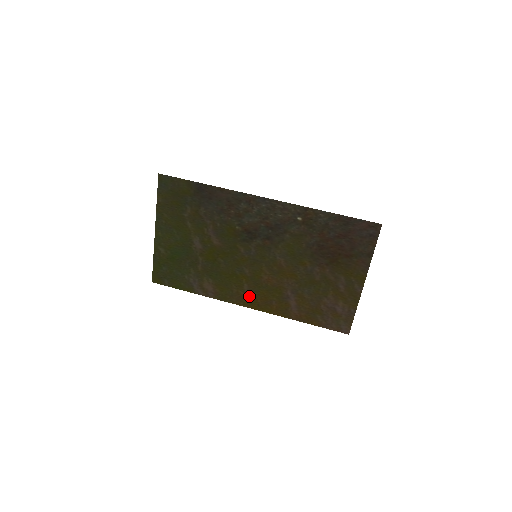
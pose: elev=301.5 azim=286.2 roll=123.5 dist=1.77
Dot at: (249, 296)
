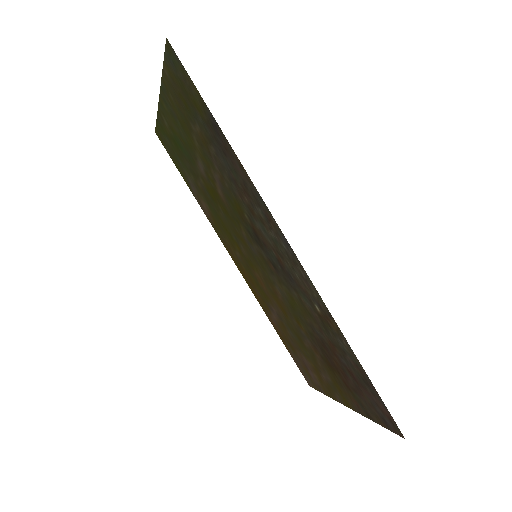
Dot at: (238, 261)
